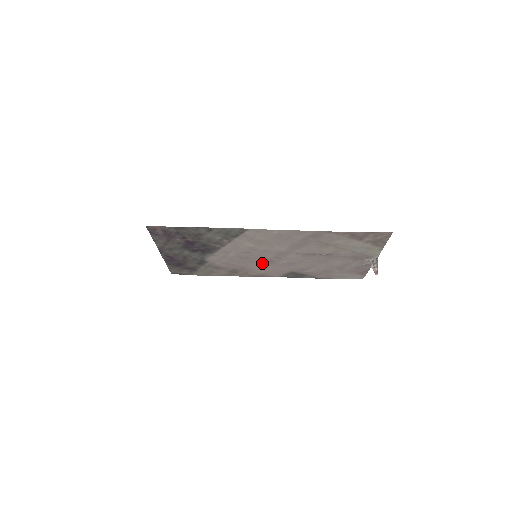
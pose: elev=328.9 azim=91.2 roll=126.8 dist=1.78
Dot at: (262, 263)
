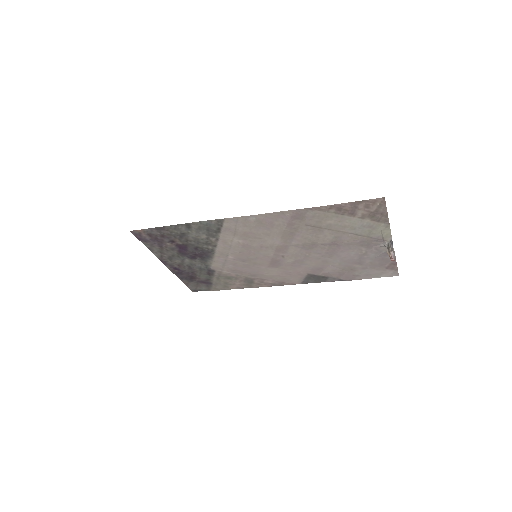
Dot at: (269, 265)
